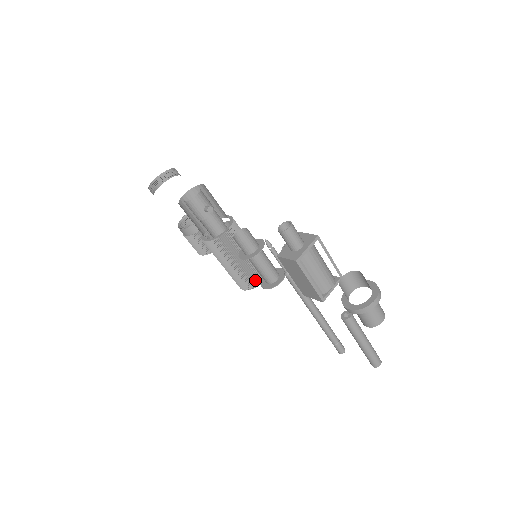
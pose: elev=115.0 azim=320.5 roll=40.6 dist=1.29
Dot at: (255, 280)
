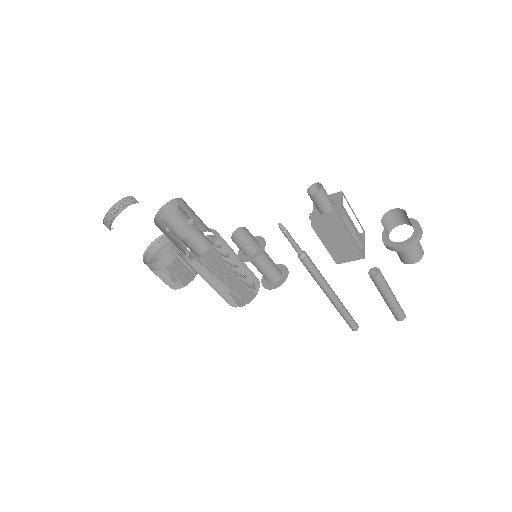
Dot at: (252, 289)
